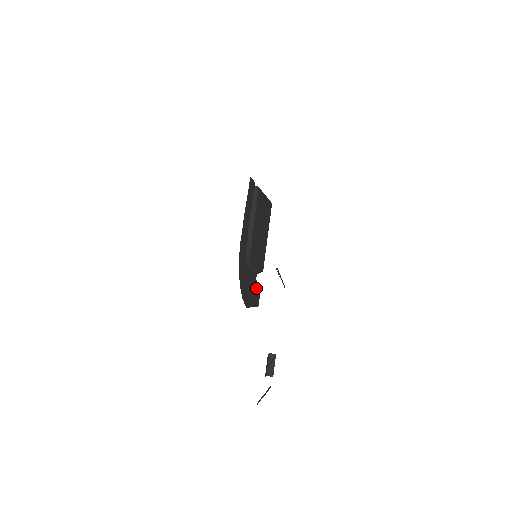
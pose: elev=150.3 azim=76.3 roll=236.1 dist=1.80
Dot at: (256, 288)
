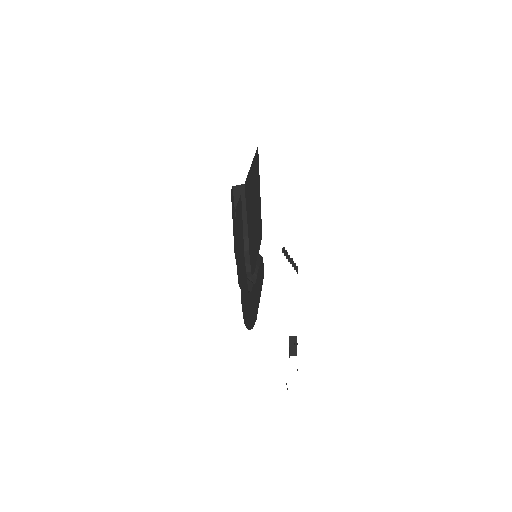
Dot at: (260, 271)
